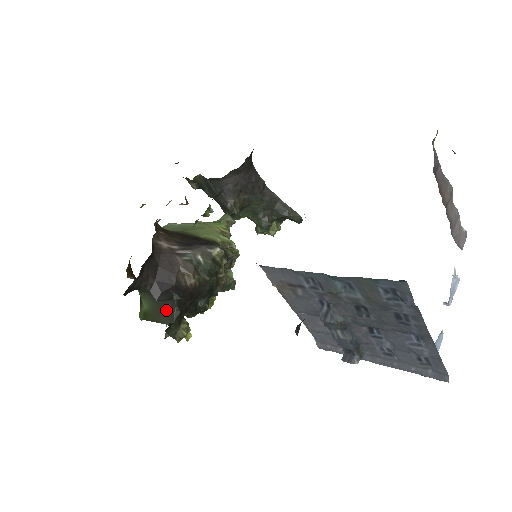
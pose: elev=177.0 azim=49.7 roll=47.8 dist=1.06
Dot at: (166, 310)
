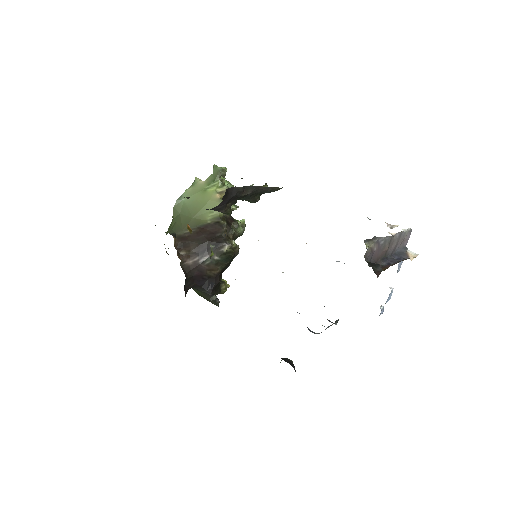
Dot at: occluded
